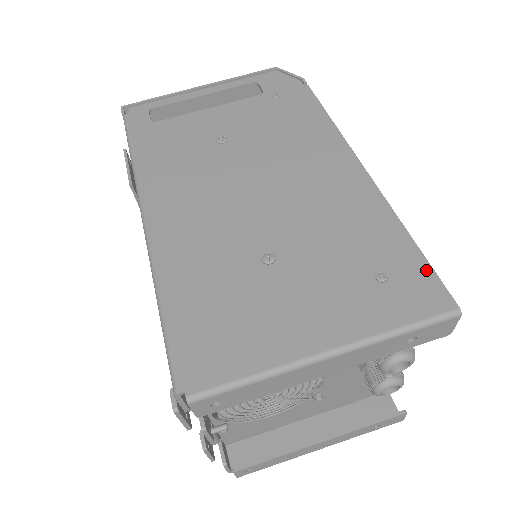
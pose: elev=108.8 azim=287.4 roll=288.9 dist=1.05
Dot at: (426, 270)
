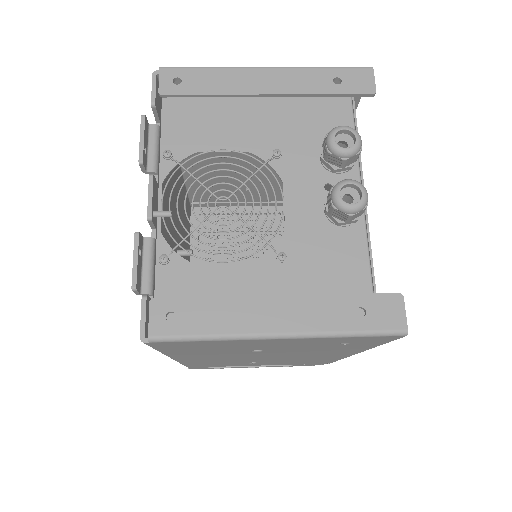
Dot at: occluded
